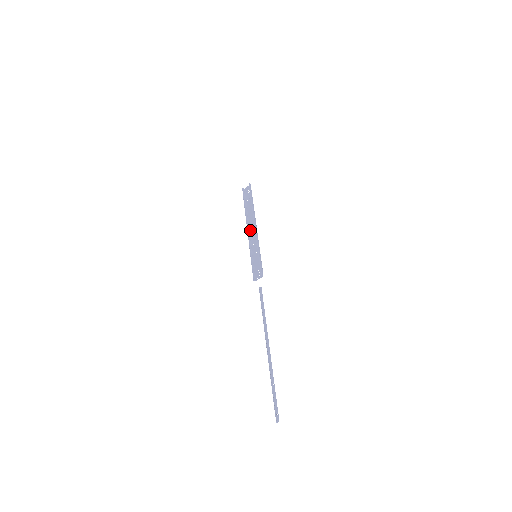
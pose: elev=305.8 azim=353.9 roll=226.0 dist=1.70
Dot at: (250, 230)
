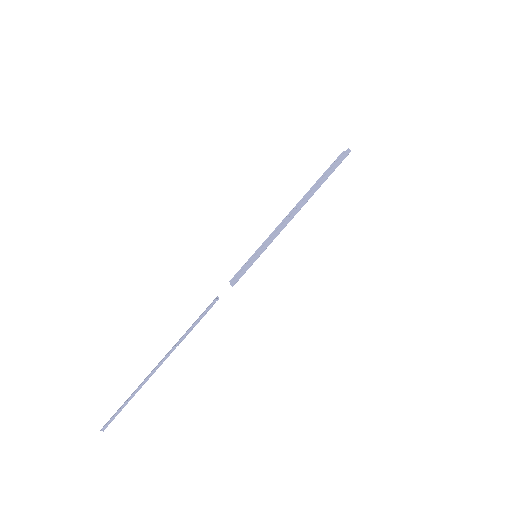
Dot at: occluded
